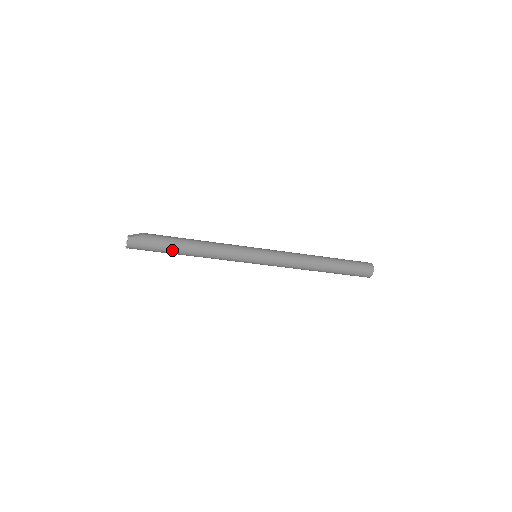
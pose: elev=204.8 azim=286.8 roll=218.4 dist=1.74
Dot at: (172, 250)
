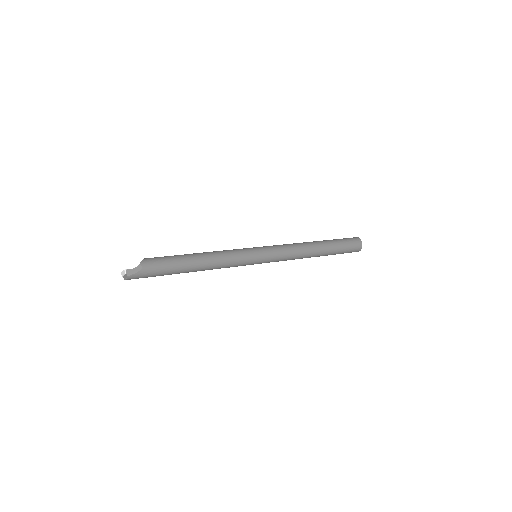
Dot at: occluded
